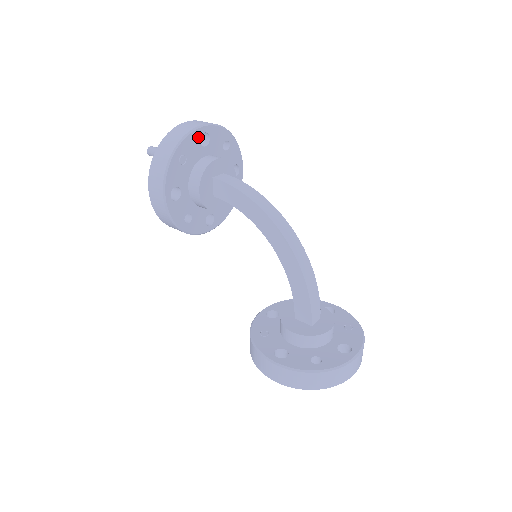
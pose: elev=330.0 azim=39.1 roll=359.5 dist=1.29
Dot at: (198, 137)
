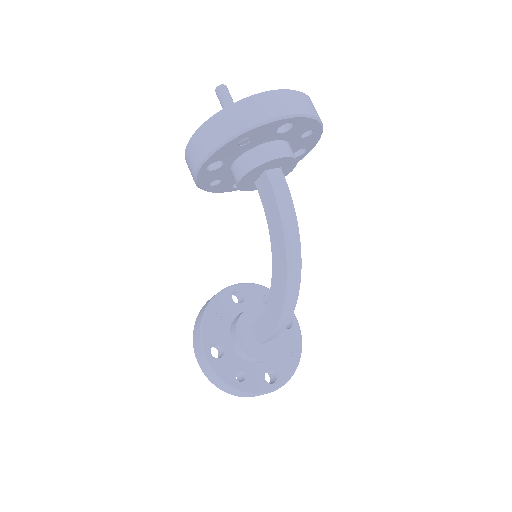
Dot at: (279, 125)
